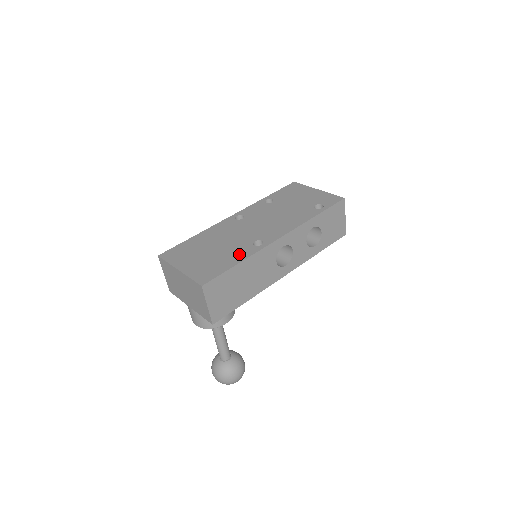
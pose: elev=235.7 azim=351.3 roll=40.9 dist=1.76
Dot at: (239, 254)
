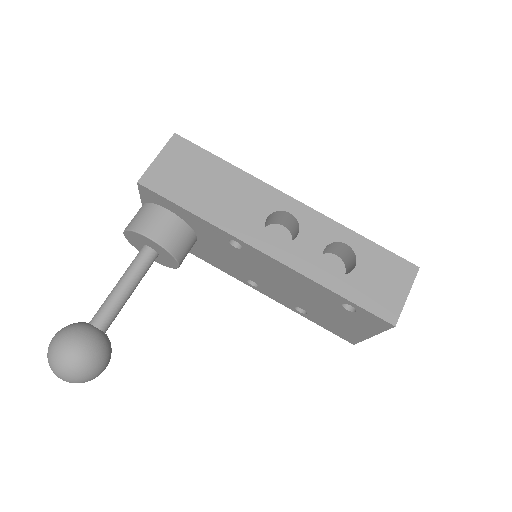
Dot at: occluded
